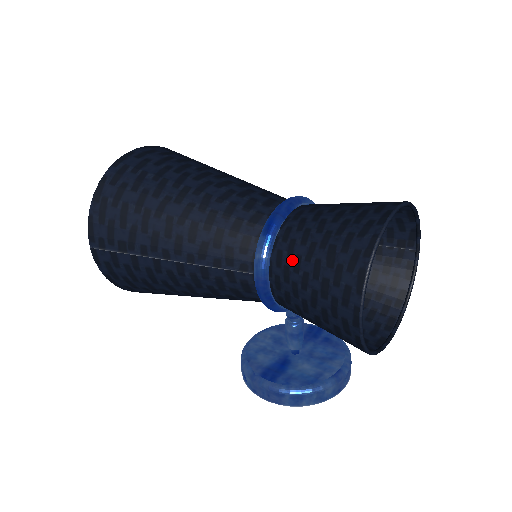
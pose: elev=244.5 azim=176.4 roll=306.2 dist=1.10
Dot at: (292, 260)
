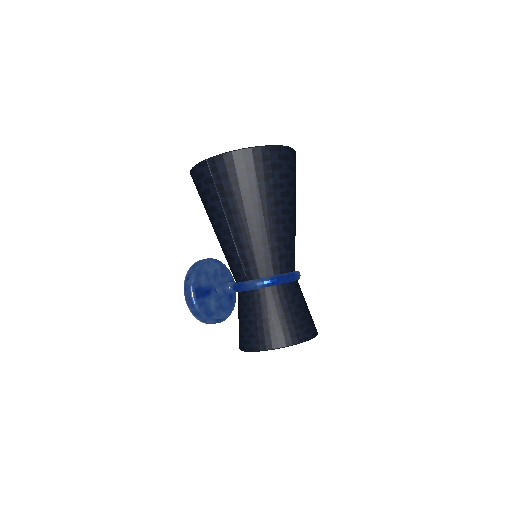
Dot at: (264, 303)
